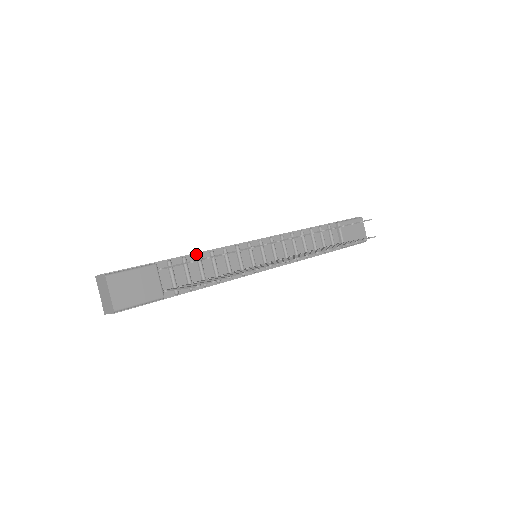
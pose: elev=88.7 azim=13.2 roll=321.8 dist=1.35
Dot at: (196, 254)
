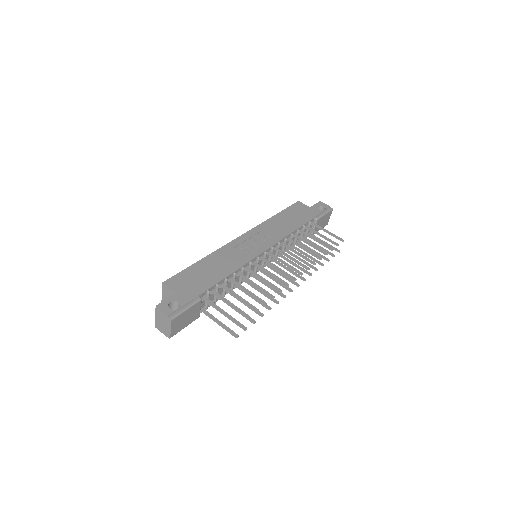
Dot at: (225, 279)
